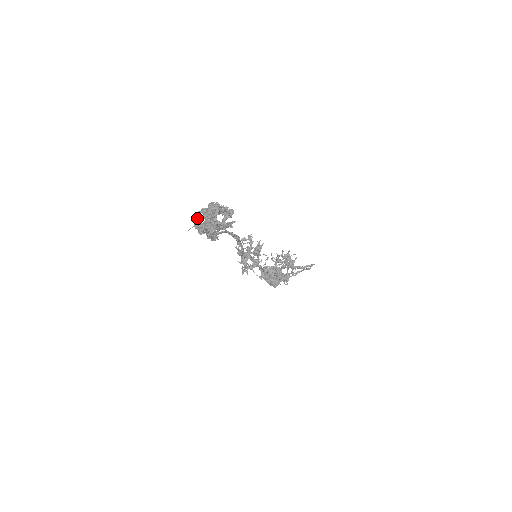
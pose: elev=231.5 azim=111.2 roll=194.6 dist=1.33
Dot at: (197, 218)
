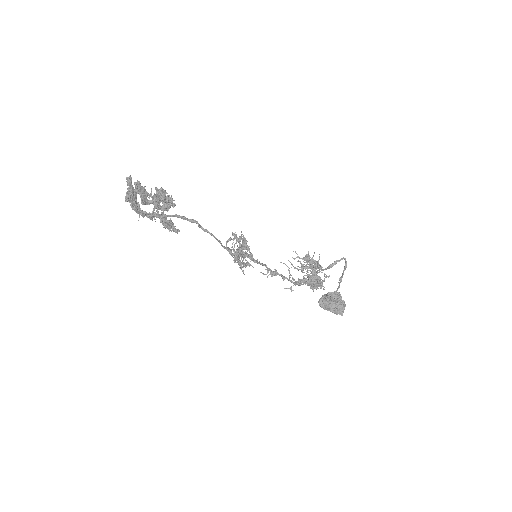
Dot at: occluded
